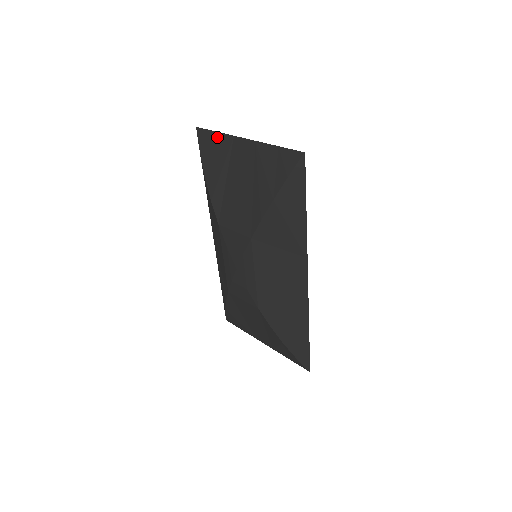
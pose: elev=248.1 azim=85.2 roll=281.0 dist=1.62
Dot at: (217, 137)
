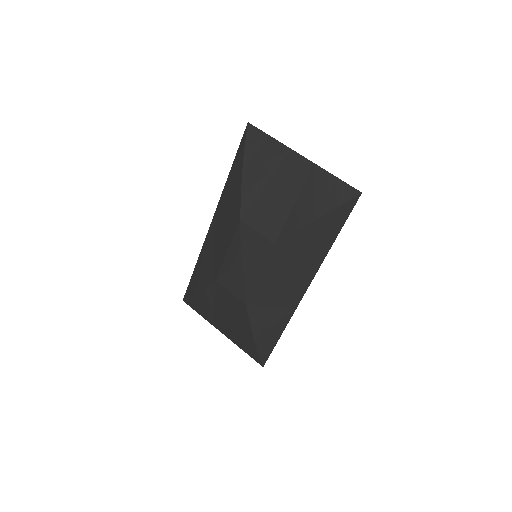
Dot at: (270, 142)
